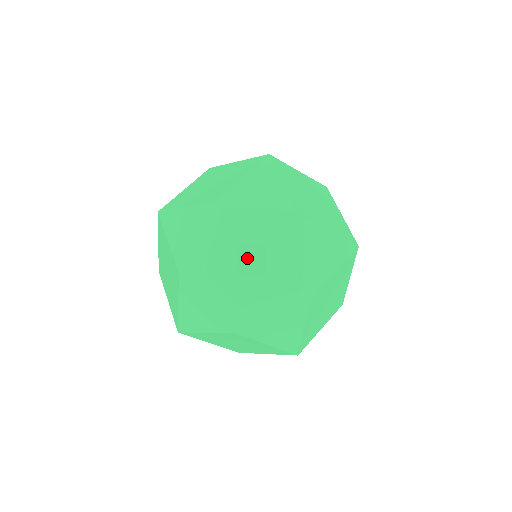
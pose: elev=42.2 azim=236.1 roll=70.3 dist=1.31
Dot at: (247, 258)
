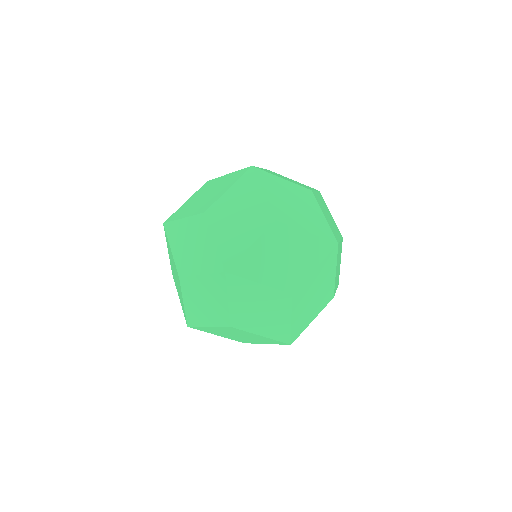
Dot at: (296, 336)
